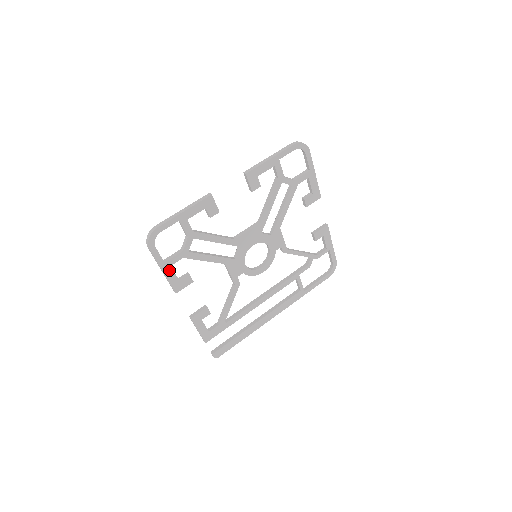
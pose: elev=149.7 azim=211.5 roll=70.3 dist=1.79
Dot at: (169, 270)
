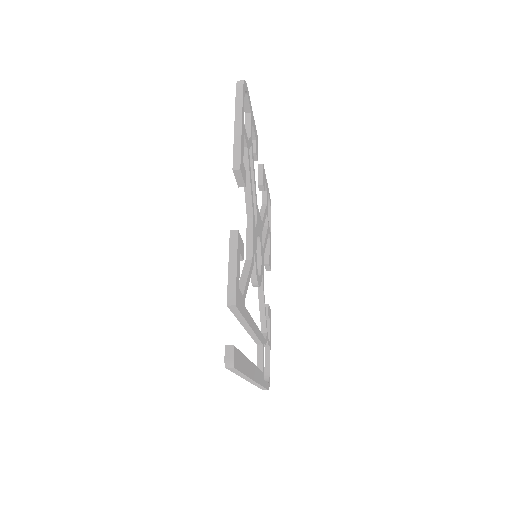
Dot at: (243, 135)
